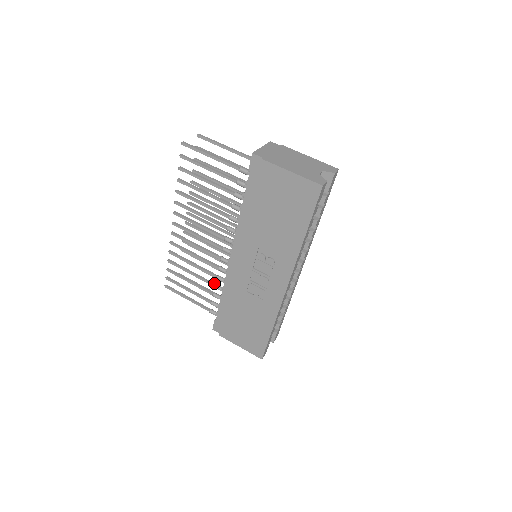
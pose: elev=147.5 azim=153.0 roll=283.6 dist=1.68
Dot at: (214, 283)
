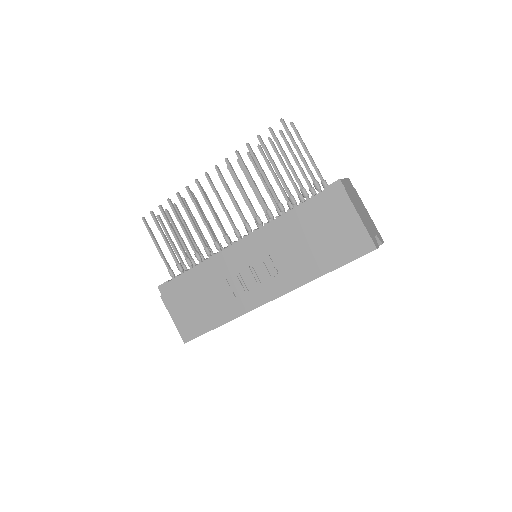
Dot at: occluded
